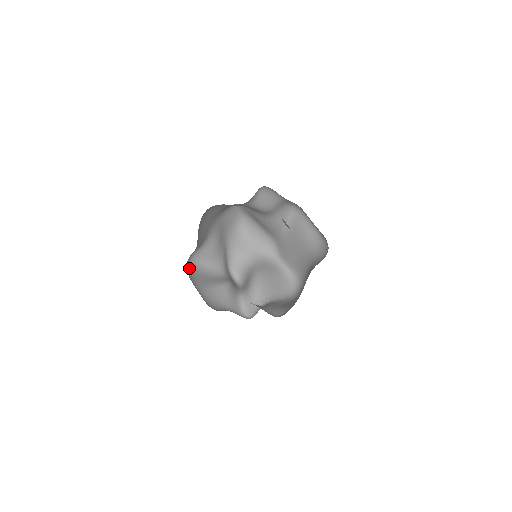
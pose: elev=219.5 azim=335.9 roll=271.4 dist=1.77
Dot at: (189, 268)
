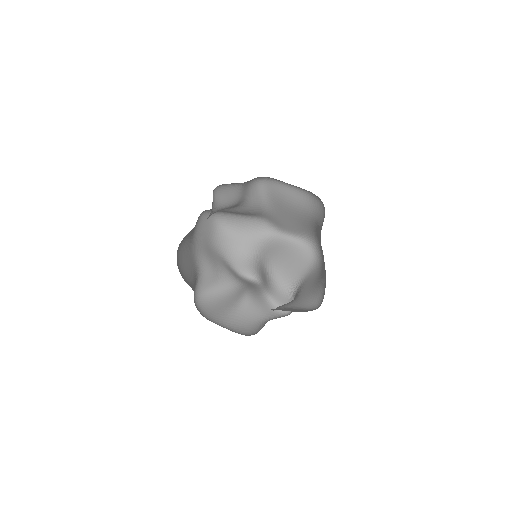
Dot at: (201, 307)
